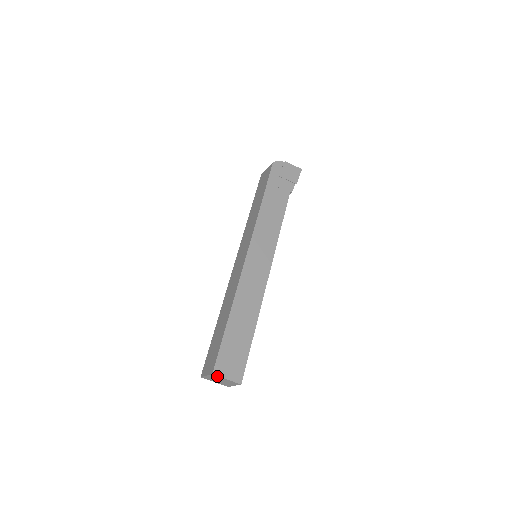
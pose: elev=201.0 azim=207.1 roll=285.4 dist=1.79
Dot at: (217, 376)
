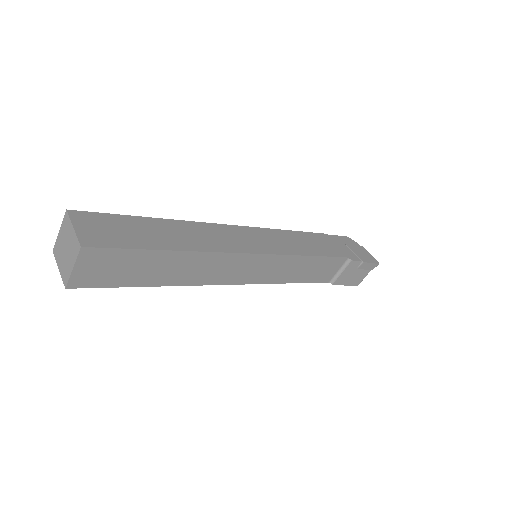
Dot at: (68, 219)
